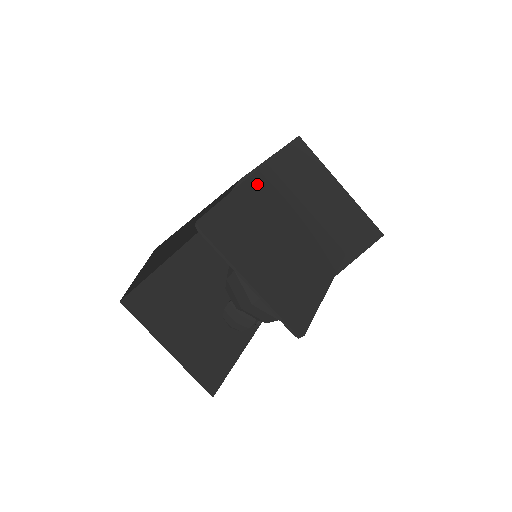
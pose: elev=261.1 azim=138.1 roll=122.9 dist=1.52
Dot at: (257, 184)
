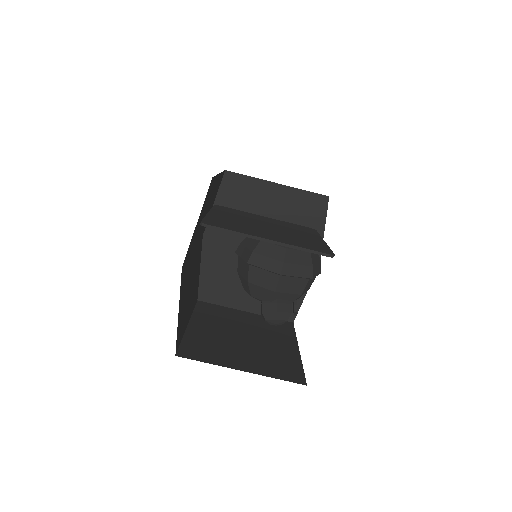
Dot at: occluded
